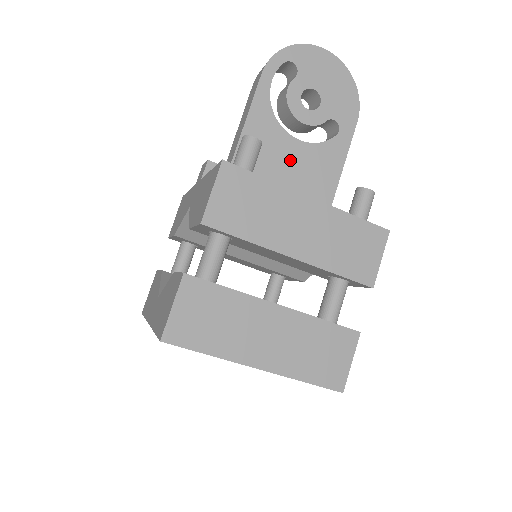
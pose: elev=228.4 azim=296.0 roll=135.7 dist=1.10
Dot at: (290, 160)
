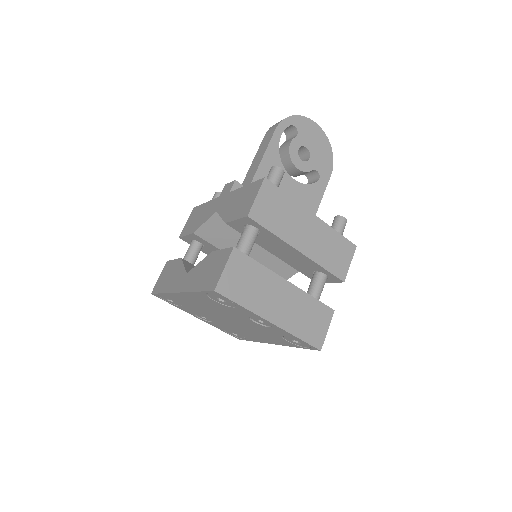
Dot at: (287, 192)
